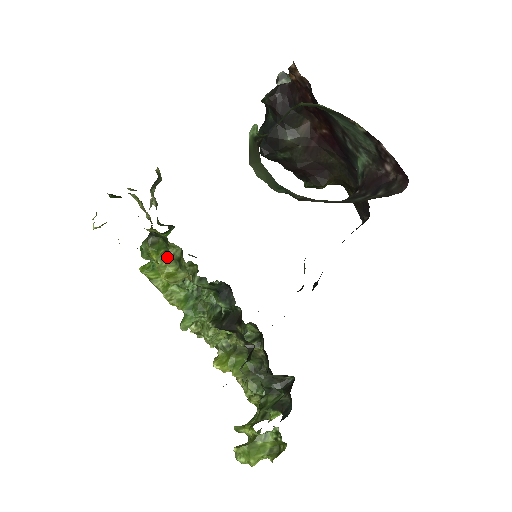
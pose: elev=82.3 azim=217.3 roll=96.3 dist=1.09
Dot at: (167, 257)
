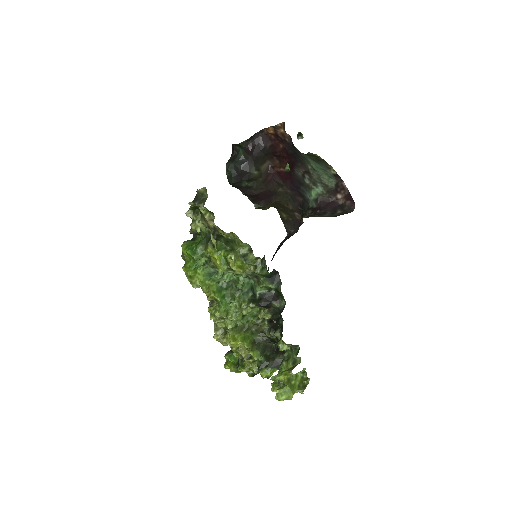
Dot at: (236, 254)
